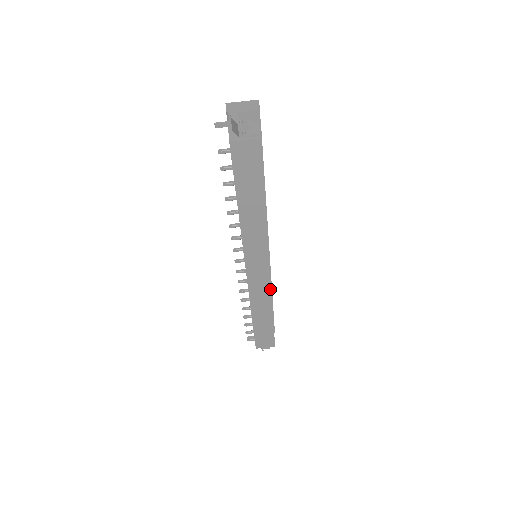
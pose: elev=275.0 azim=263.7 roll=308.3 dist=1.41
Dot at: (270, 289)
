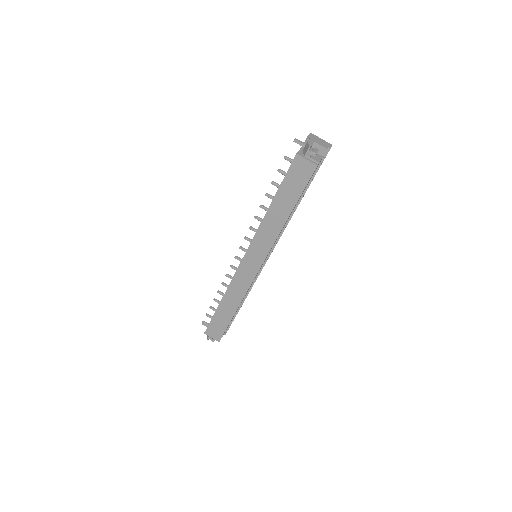
Dot at: (249, 287)
